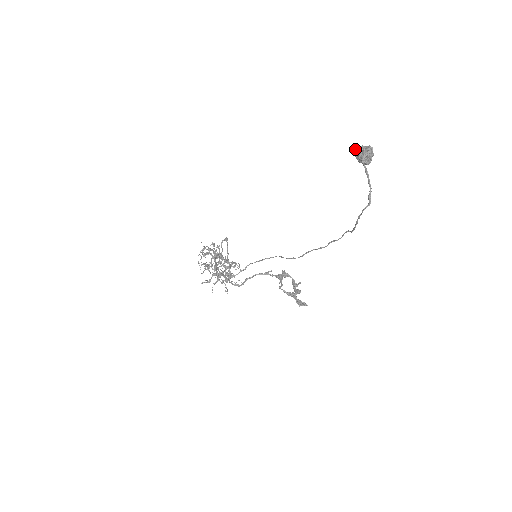
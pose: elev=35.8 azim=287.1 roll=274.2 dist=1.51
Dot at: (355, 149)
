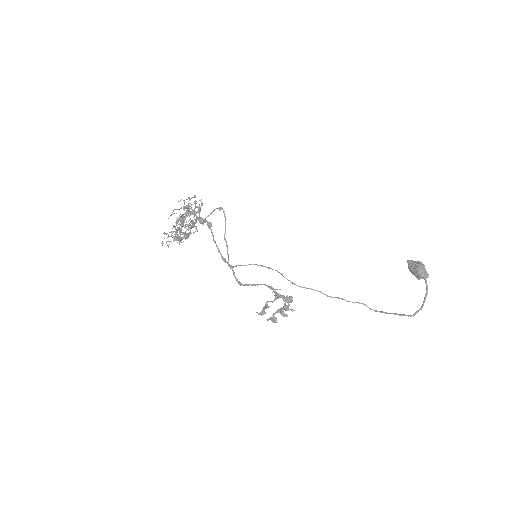
Dot at: (421, 265)
